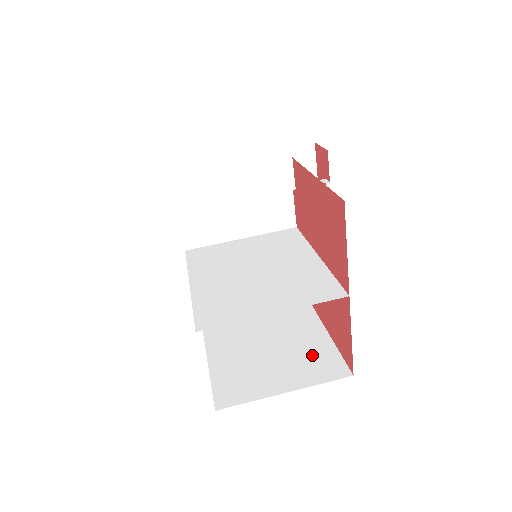
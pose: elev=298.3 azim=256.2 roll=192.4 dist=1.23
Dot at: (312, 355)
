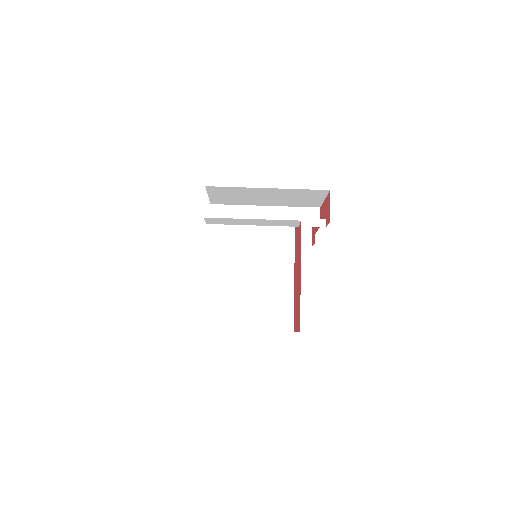
Dot at: occluded
